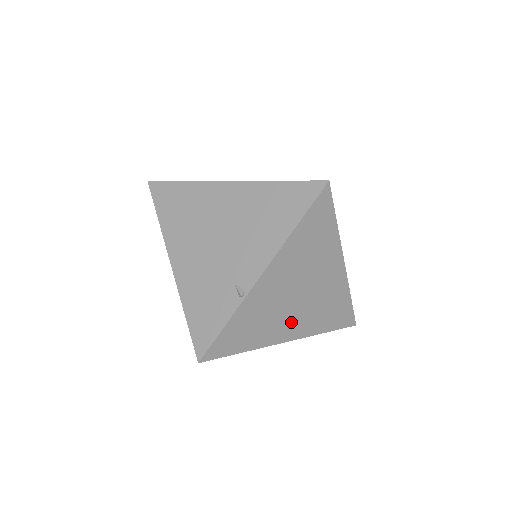
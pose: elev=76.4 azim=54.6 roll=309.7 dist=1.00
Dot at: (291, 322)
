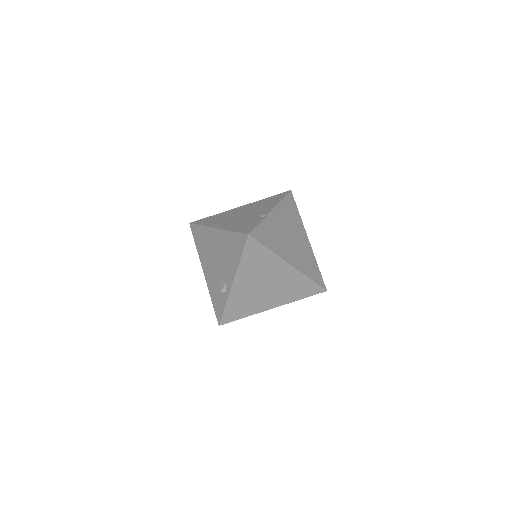
Dot at: (290, 253)
